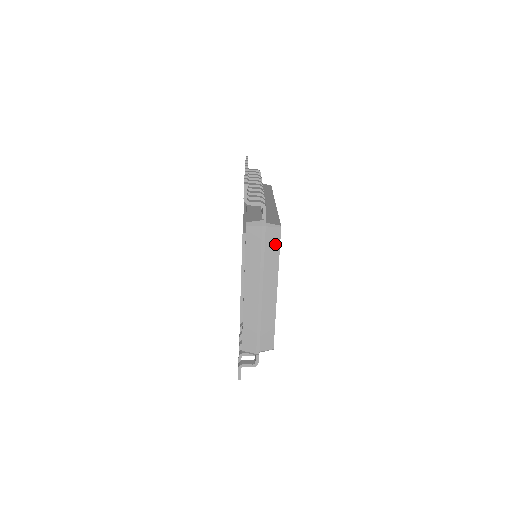
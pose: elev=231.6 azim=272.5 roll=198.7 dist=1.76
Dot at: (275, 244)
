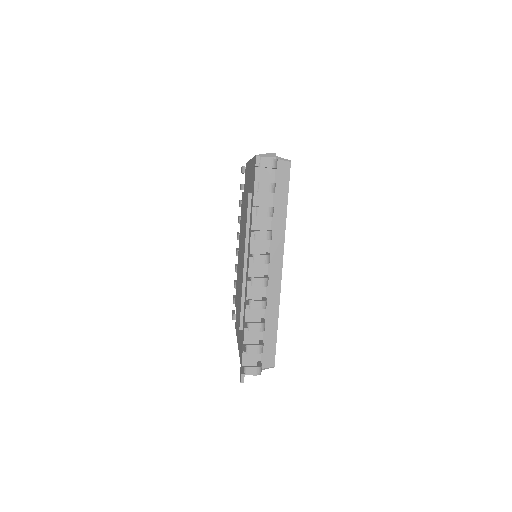
Dot at: occluded
